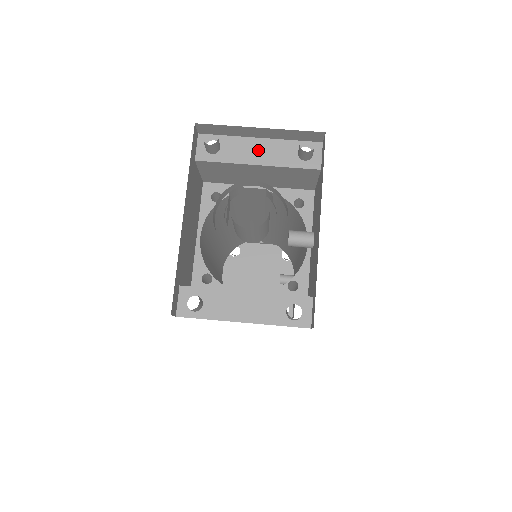
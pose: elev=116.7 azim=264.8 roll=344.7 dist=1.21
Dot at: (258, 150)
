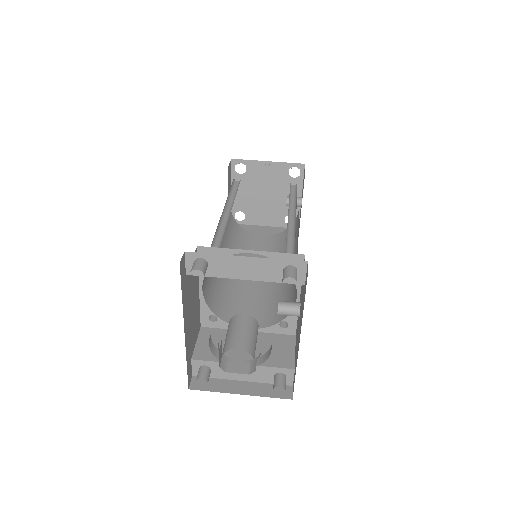
Dot at: (244, 267)
